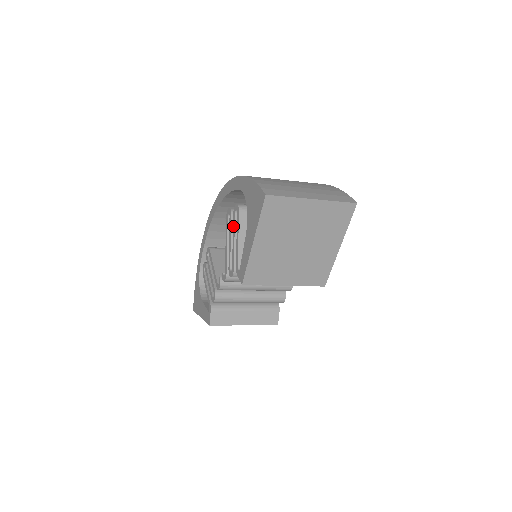
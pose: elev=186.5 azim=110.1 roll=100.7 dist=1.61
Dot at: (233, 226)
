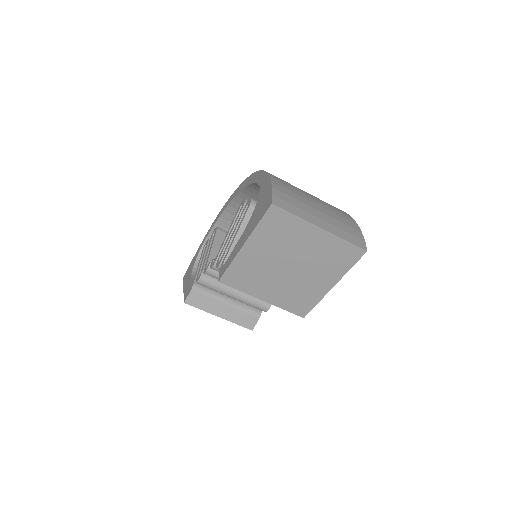
Dot at: (239, 218)
